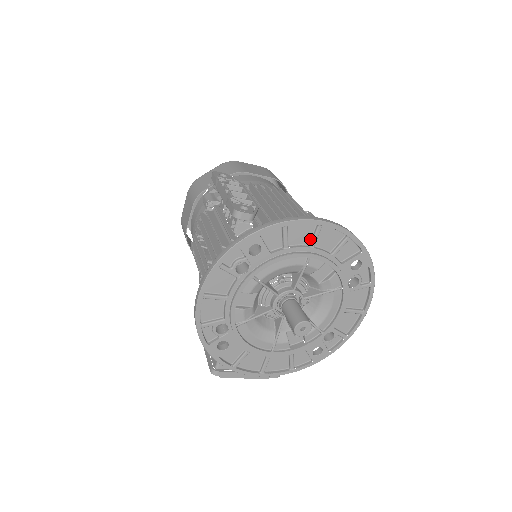
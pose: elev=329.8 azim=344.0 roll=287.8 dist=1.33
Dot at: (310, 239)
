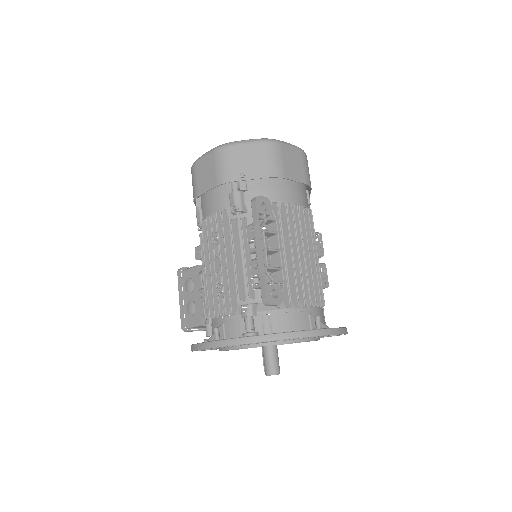
Dot at: occluded
